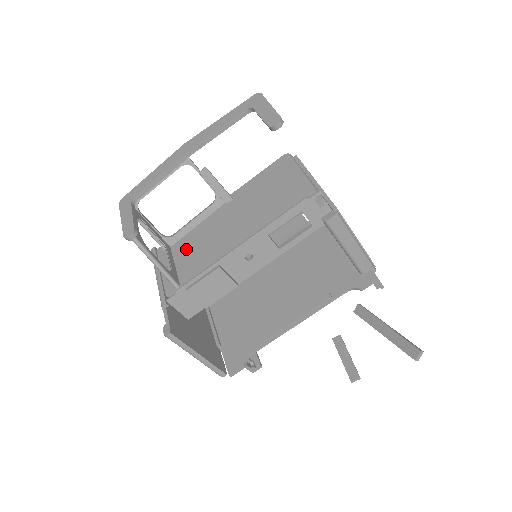
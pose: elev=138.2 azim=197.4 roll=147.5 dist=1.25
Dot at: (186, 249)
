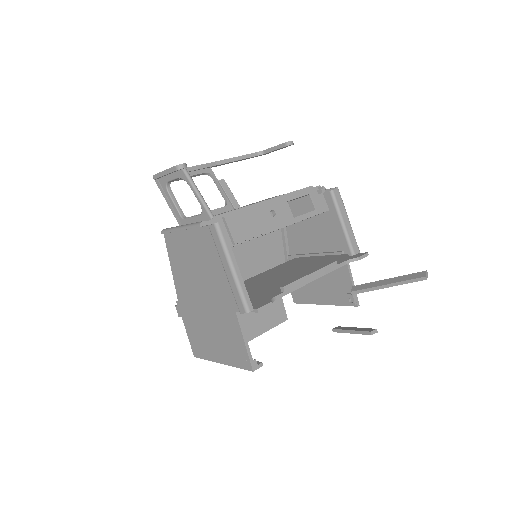
Dot at: occluded
